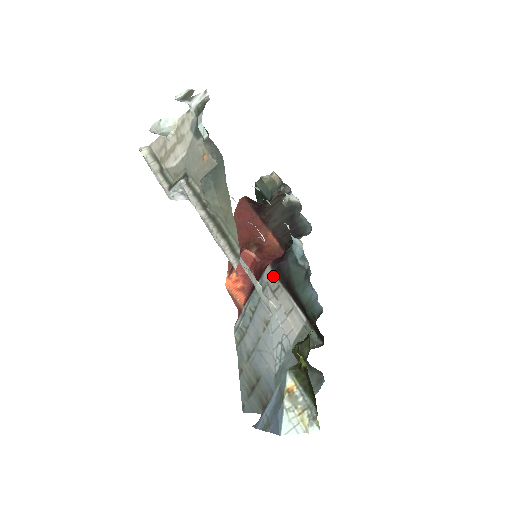
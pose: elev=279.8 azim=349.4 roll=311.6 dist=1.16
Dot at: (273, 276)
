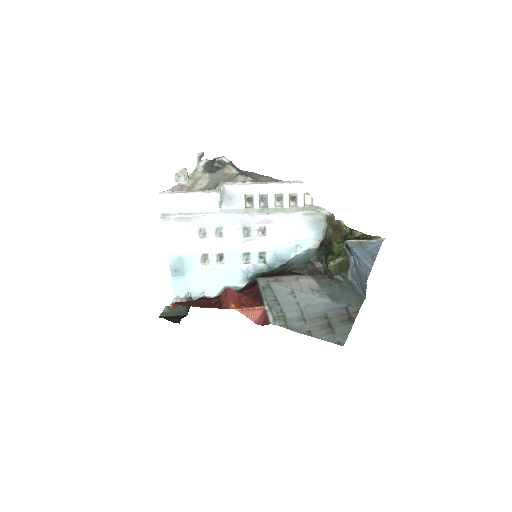
Dot at: (266, 278)
